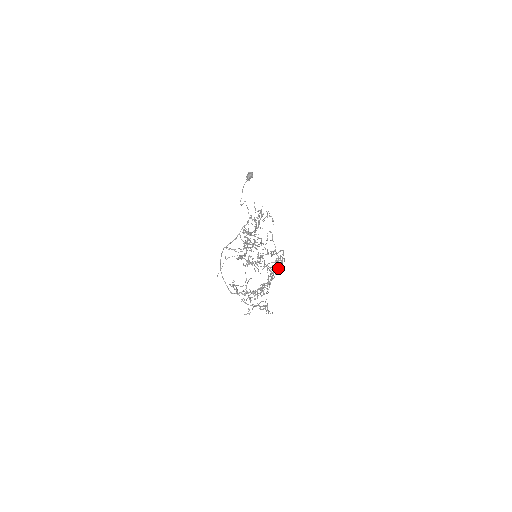
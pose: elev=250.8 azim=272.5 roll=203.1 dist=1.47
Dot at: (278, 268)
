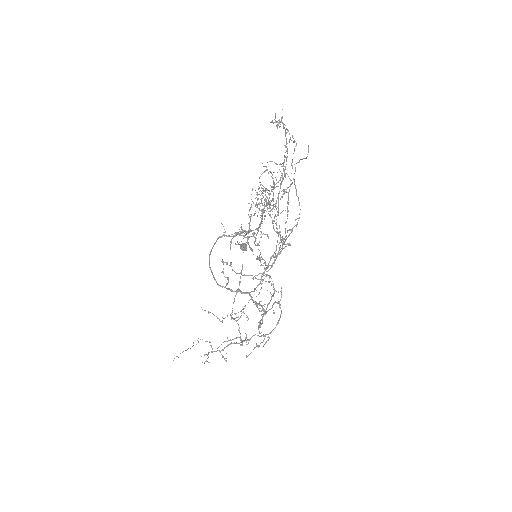
Dot at: occluded
